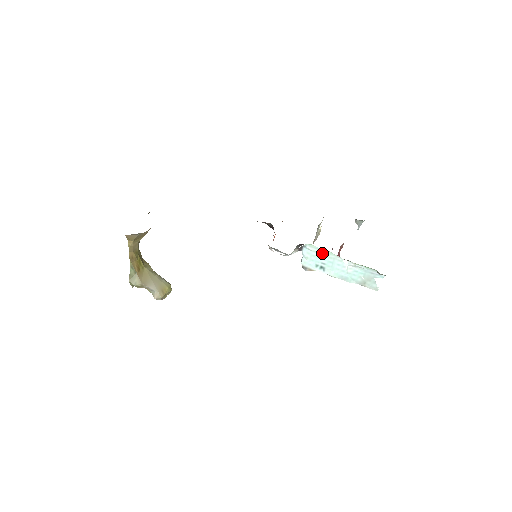
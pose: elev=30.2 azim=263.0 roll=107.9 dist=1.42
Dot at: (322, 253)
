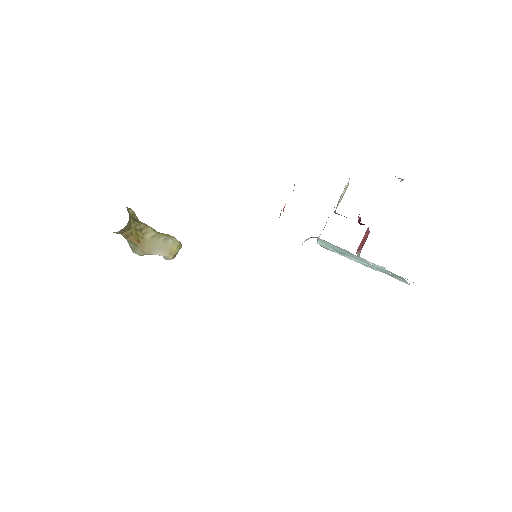
Dot at: (339, 248)
